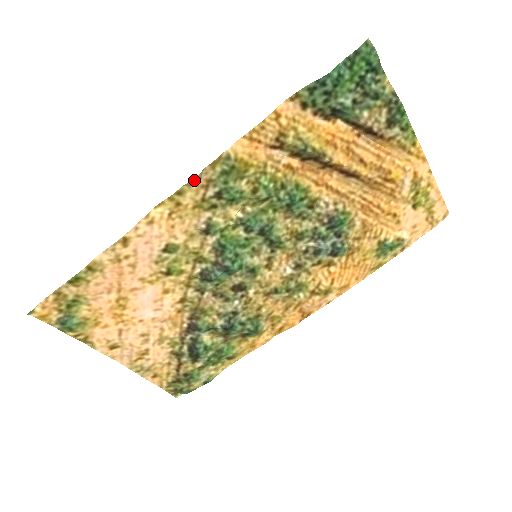
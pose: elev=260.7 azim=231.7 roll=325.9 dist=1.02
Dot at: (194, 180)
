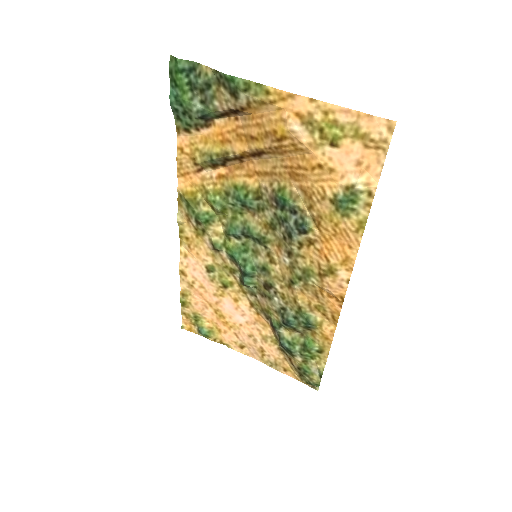
Dot at: (178, 220)
